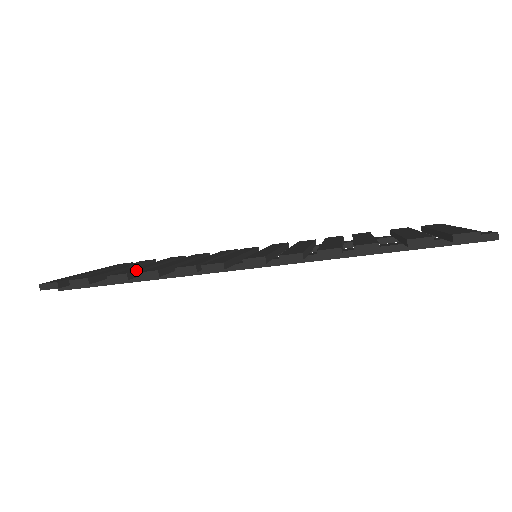
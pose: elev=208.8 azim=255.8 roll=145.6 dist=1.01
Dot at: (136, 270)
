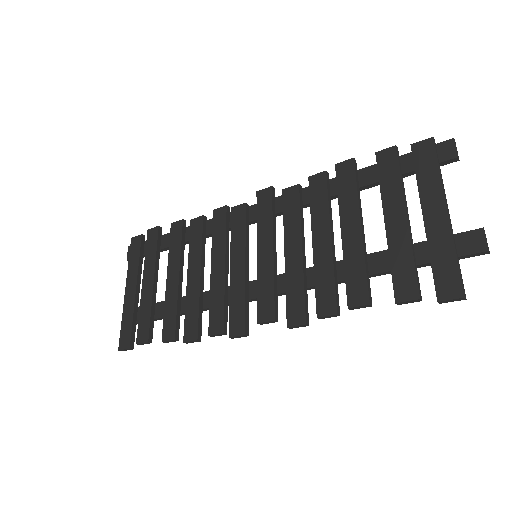
Dot at: (175, 323)
